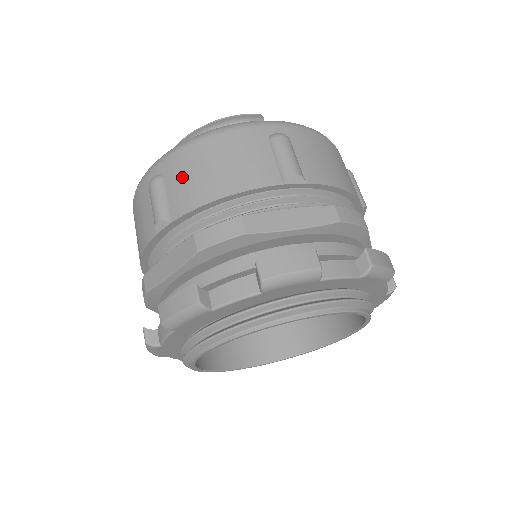
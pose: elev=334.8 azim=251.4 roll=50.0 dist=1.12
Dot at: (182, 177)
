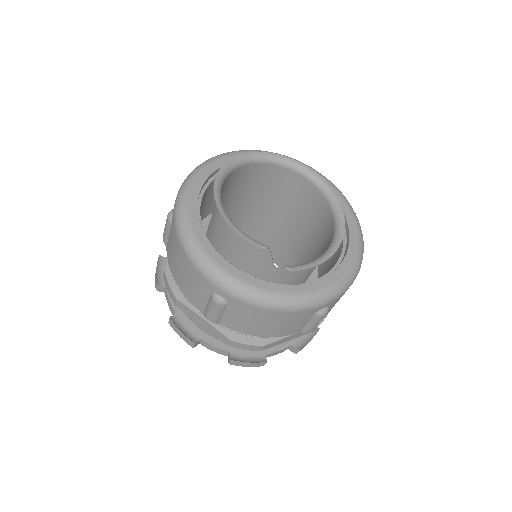
Dot at: (172, 244)
